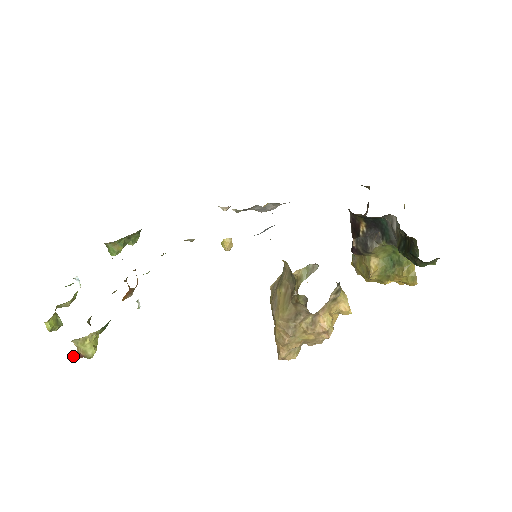
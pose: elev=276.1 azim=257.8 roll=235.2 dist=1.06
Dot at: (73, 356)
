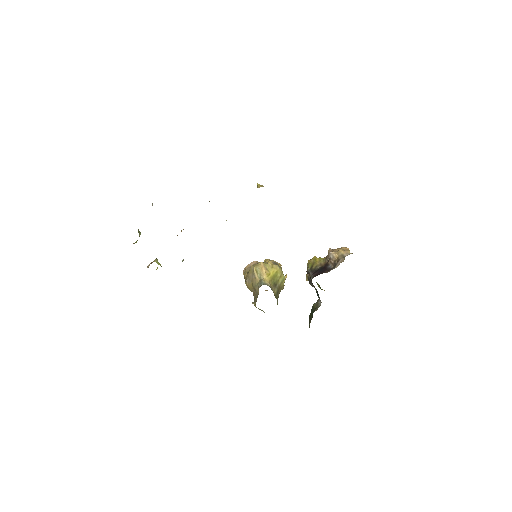
Dot at: occluded
